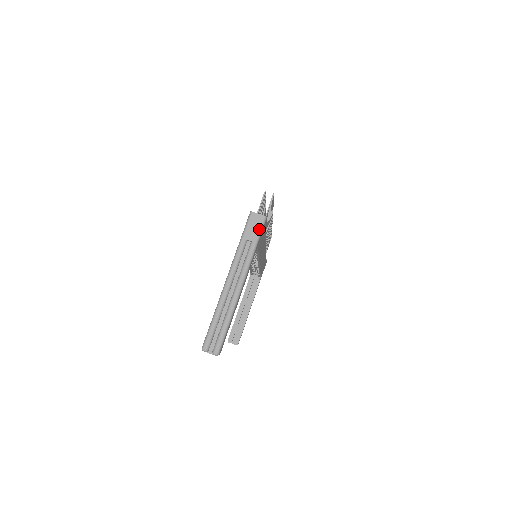
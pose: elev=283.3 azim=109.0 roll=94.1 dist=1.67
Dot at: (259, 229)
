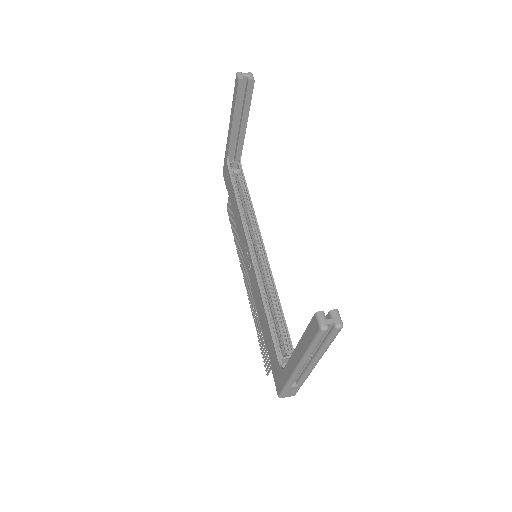
Dot at: occluded
